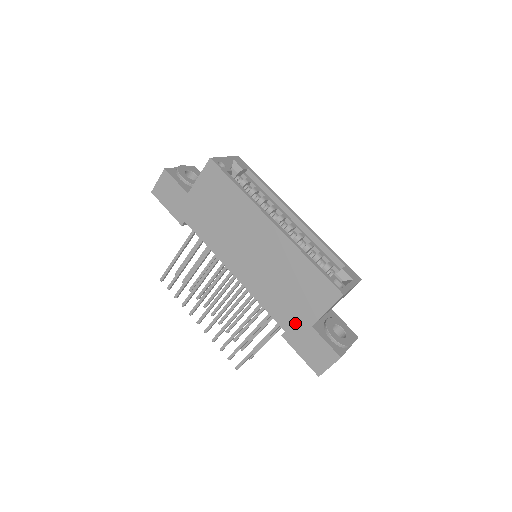
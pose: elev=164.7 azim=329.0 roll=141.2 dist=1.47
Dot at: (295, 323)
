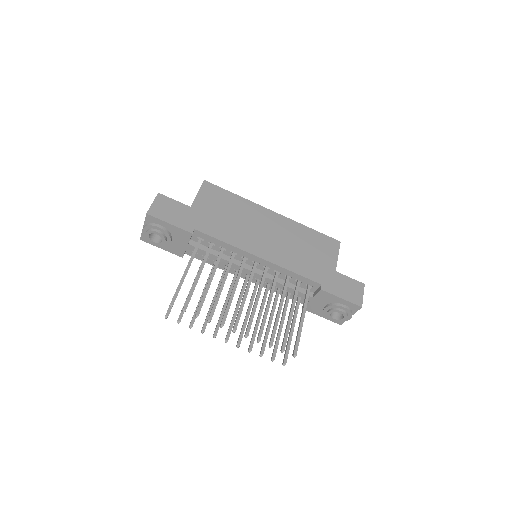
Dot at: (324, 274)
